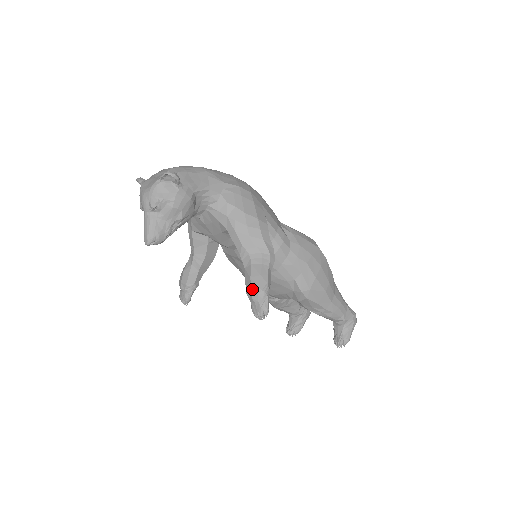
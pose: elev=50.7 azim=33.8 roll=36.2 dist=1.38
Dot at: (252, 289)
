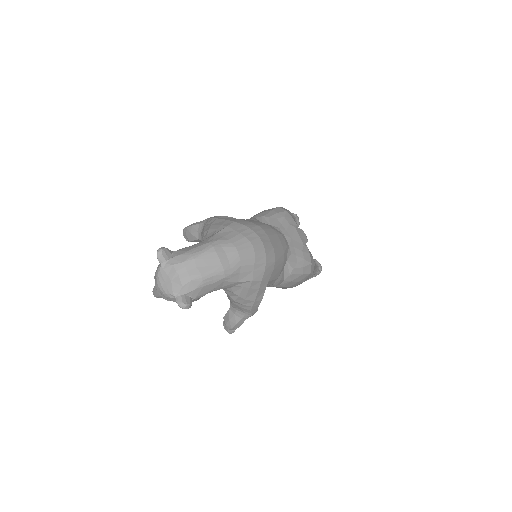
Dot at: (227, 325)
